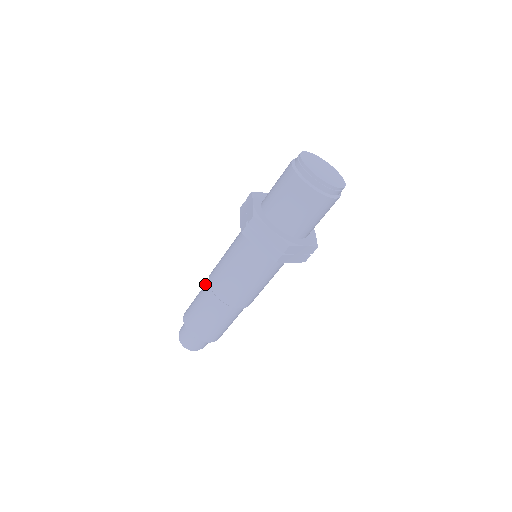
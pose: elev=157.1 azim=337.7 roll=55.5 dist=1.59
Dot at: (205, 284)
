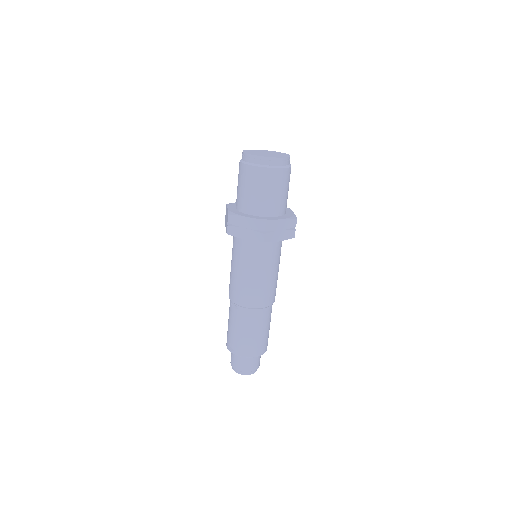
Dot at: (237, 314)
